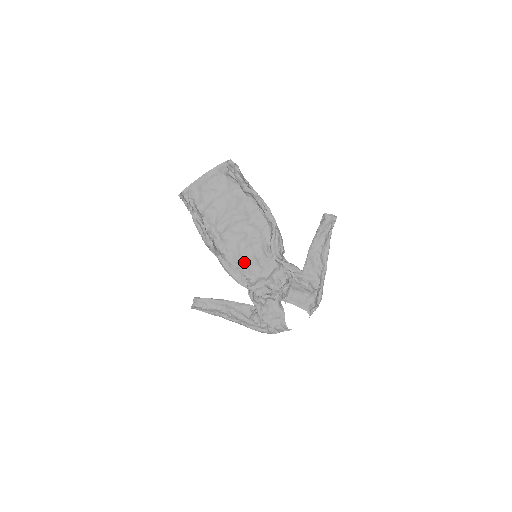
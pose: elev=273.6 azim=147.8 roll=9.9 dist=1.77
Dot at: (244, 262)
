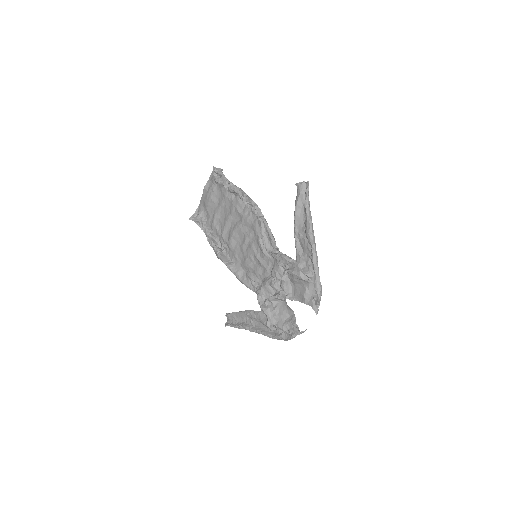
Dot at: (249, 266)
